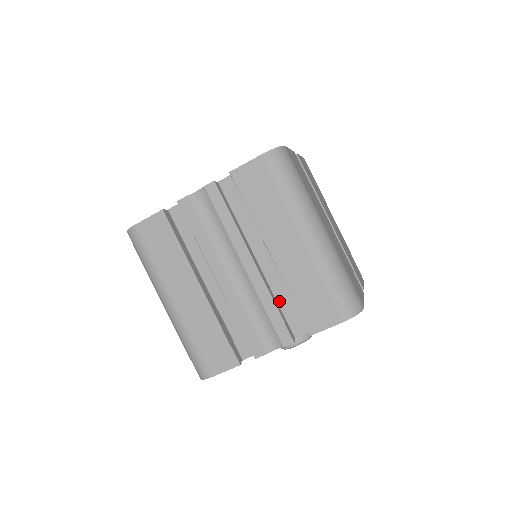
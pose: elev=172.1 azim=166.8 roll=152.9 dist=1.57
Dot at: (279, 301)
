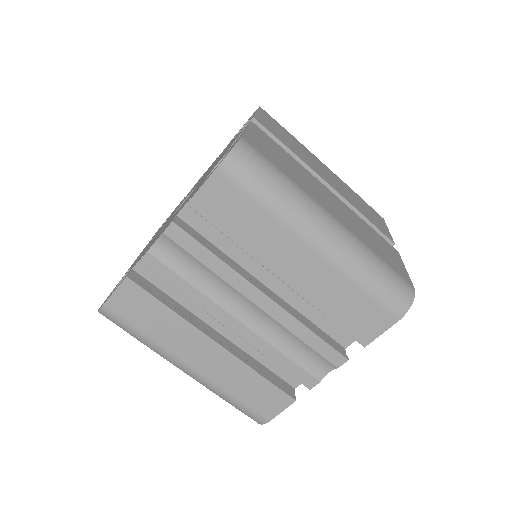
Dot at: (311, 319)
